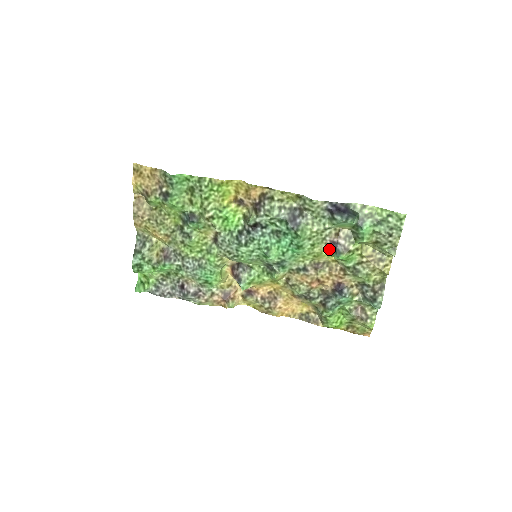
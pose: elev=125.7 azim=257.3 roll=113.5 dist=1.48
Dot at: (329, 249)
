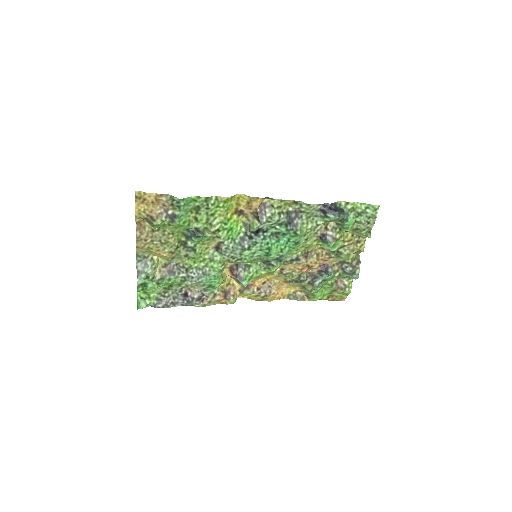
Dot at: (319, 240)
